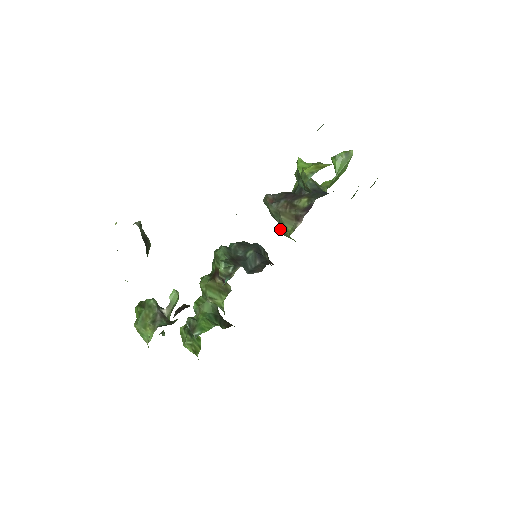
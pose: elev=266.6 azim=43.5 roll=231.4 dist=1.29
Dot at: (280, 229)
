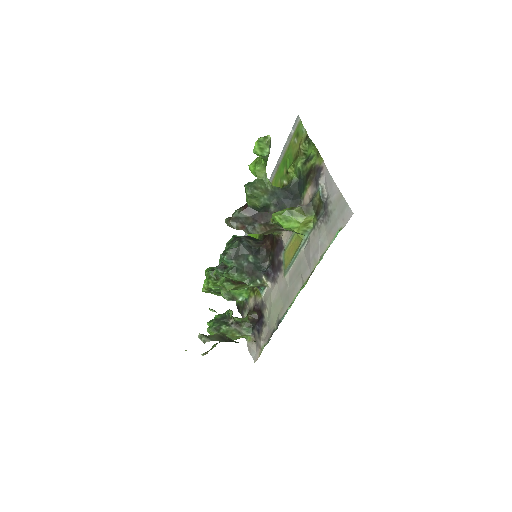
Dot at: occluded
